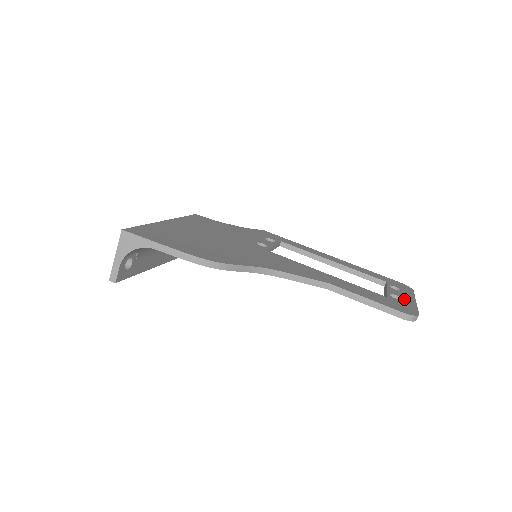
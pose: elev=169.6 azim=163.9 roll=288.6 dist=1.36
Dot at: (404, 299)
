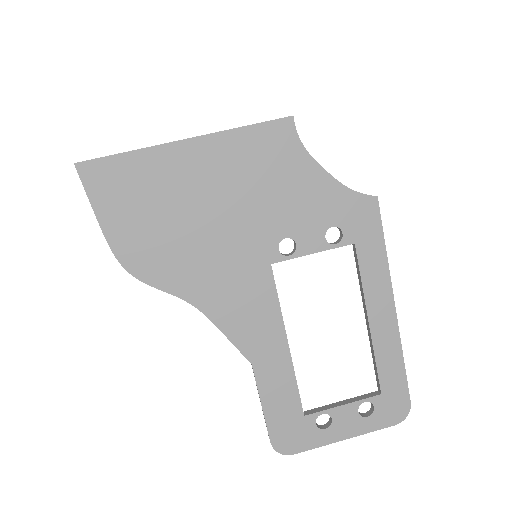
Dot at: (329, 430)
